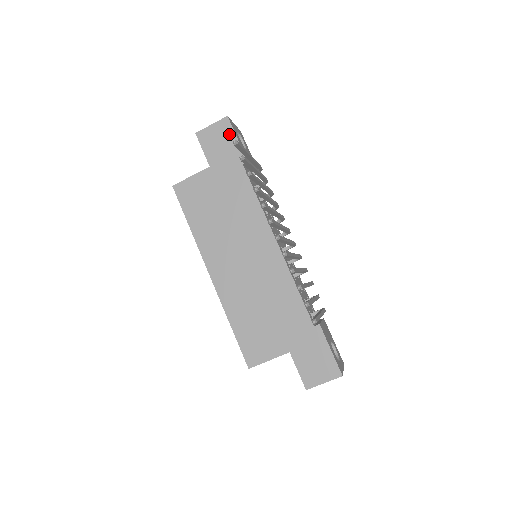
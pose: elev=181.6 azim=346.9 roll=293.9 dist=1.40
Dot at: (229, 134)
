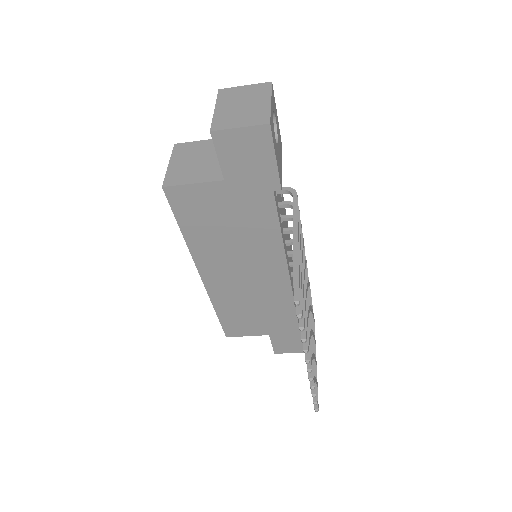
Dot at: (265, 149)
